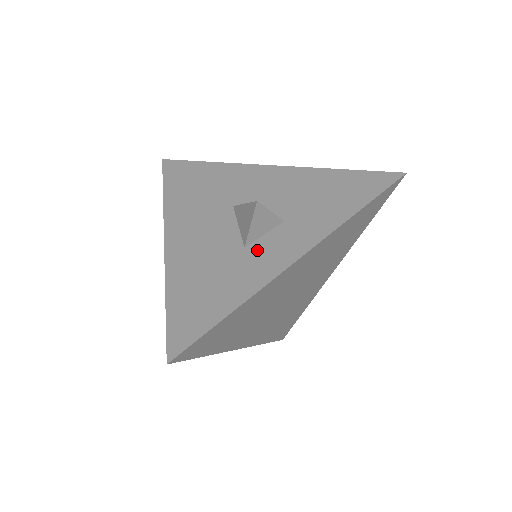
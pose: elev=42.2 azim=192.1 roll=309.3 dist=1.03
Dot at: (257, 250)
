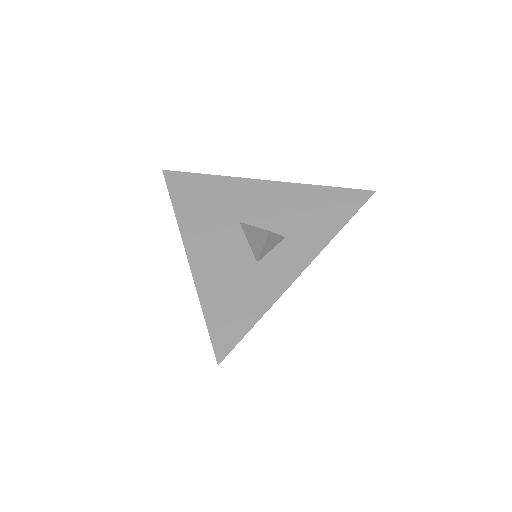
Dot at: (268, 265)
